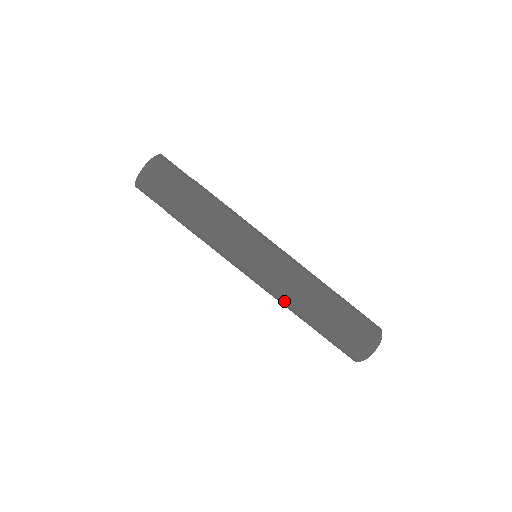
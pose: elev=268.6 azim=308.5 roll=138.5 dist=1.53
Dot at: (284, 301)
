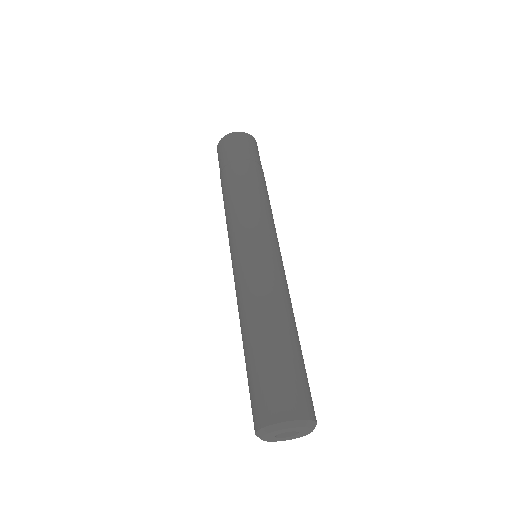
Dot at: (246, 299)
